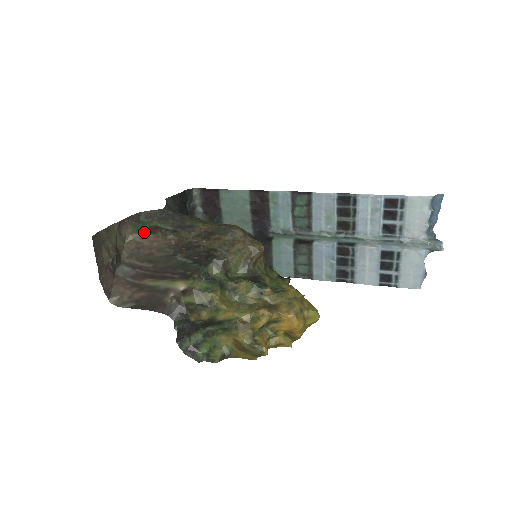
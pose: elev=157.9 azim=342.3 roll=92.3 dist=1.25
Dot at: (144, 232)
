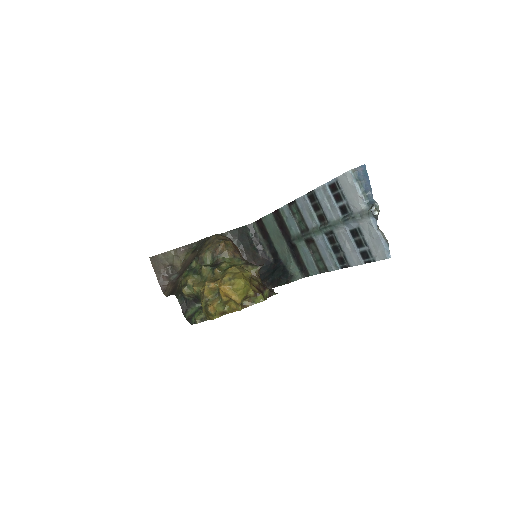
Dot at: (191, 253)
